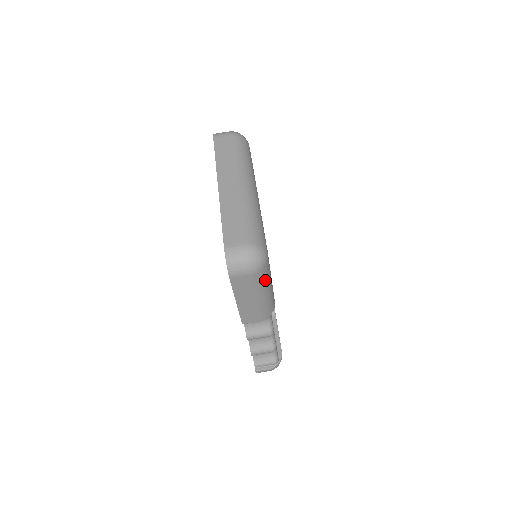
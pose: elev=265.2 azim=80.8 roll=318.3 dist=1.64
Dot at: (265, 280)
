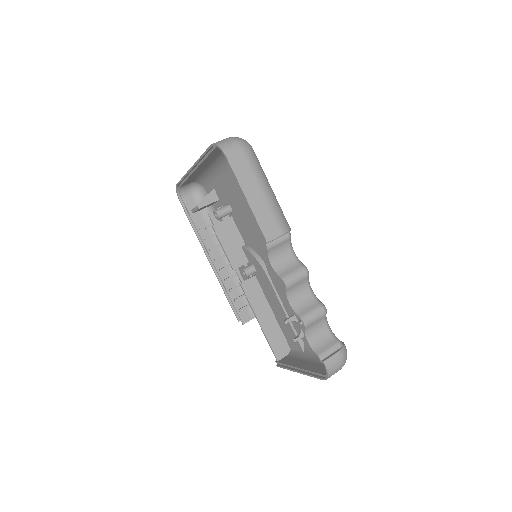
Dot at: (261, 169)
